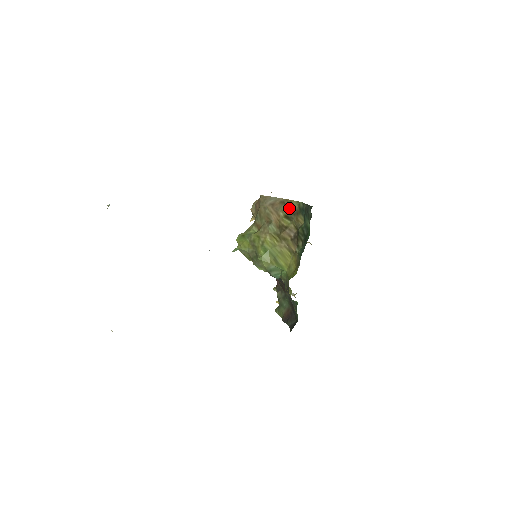
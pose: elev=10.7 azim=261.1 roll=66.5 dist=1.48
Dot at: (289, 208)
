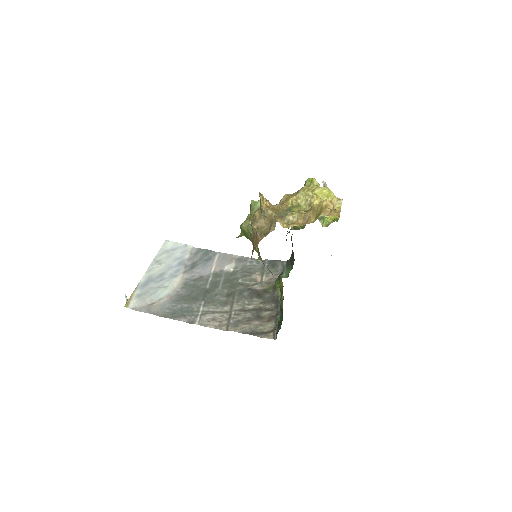
Dot at: occluded
